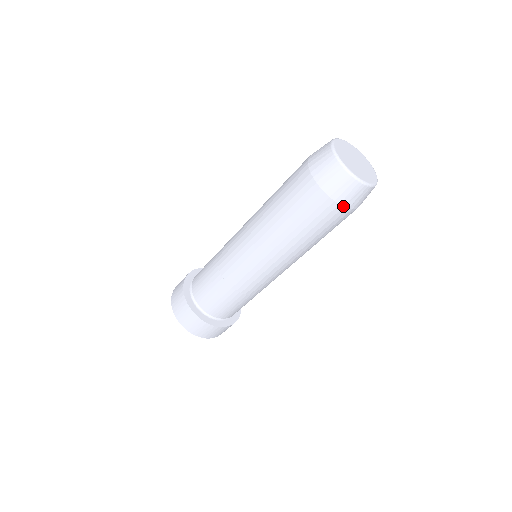
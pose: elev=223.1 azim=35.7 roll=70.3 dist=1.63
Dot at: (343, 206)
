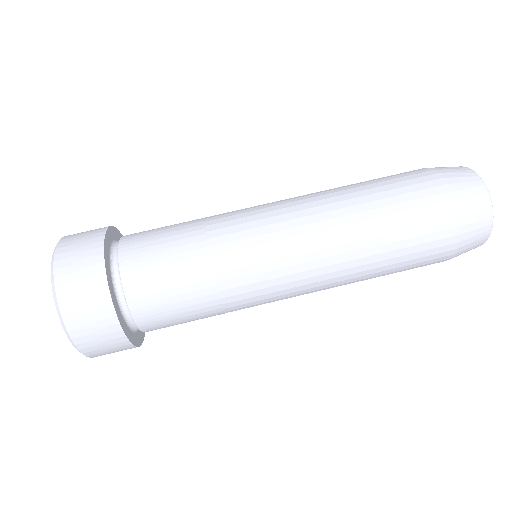
Dot at: (436, 173)
